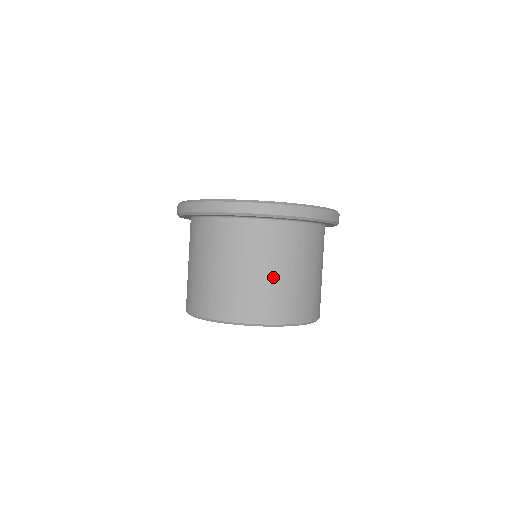
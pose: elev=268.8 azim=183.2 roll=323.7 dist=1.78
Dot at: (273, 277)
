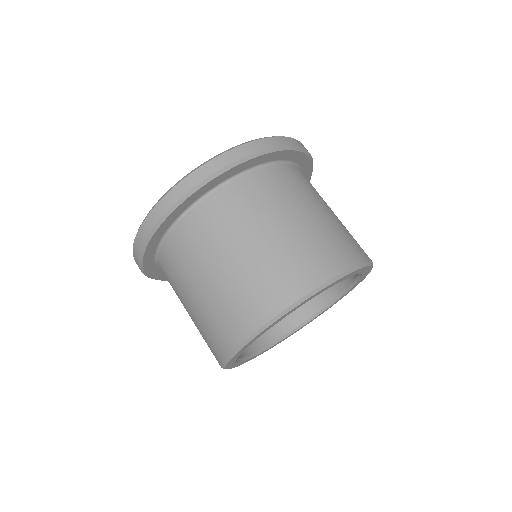
Dot at: (328, 215)
